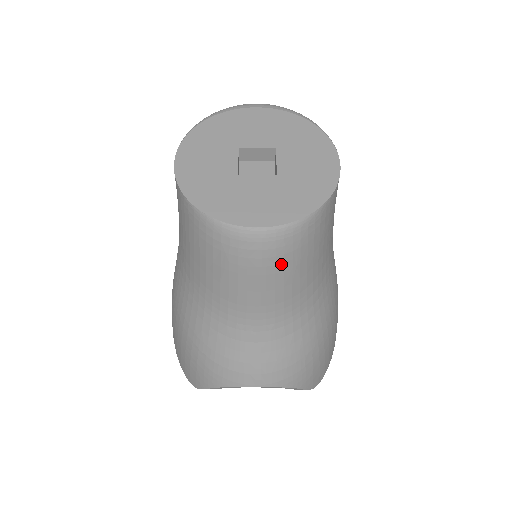
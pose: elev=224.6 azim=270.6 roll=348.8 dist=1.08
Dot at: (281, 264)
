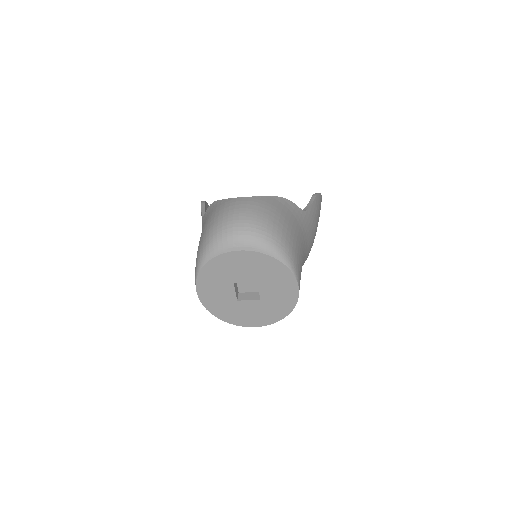
Dot at: occluded
